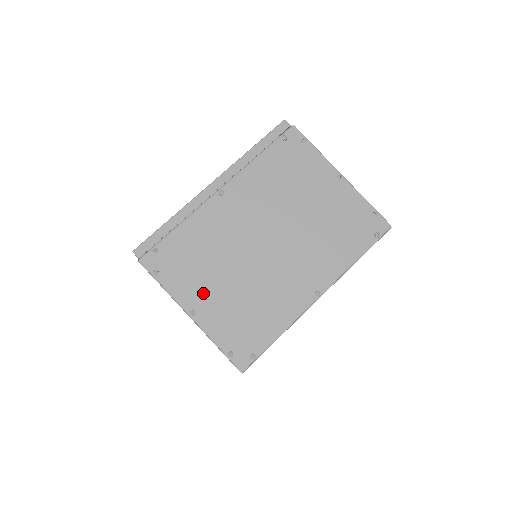
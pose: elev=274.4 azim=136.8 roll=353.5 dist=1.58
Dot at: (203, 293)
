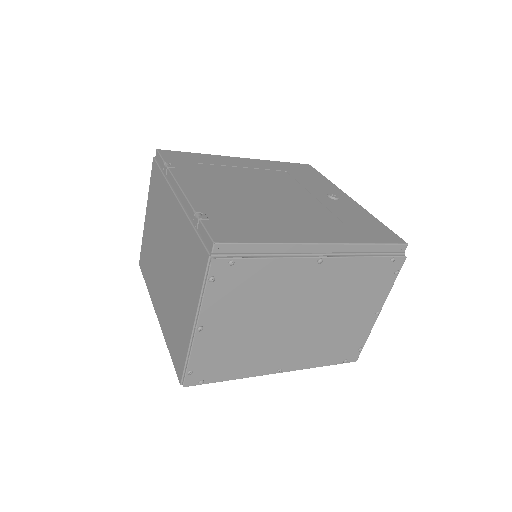
Dot at: (223, 320)
